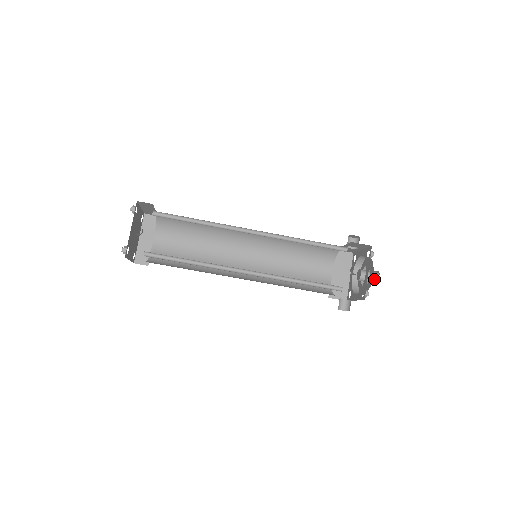
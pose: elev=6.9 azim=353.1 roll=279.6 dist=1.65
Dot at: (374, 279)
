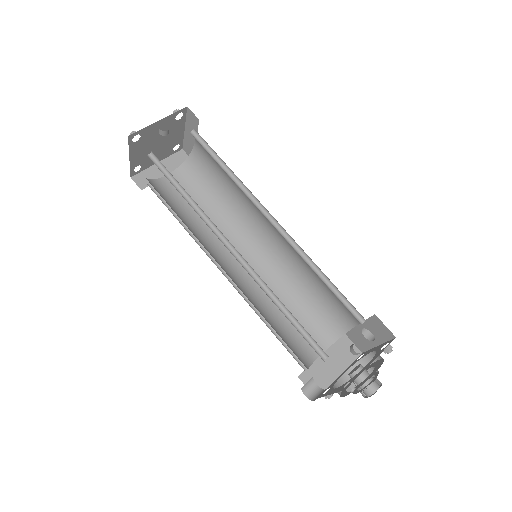
Dot at: (370, 387)
